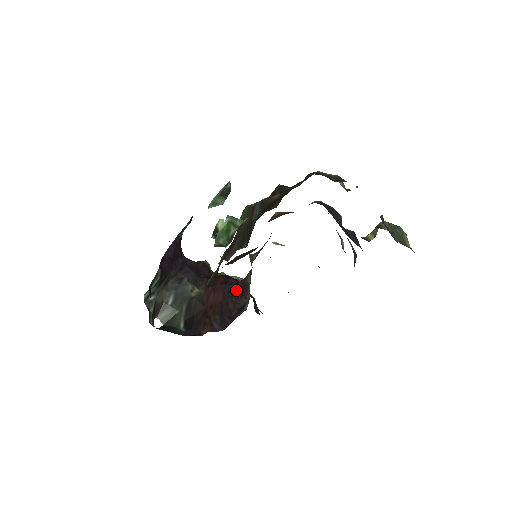
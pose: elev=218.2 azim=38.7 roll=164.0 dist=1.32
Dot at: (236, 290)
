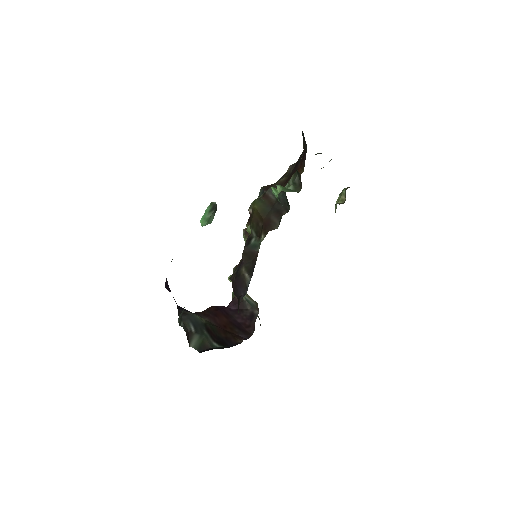
Dot at: (232, 310)
